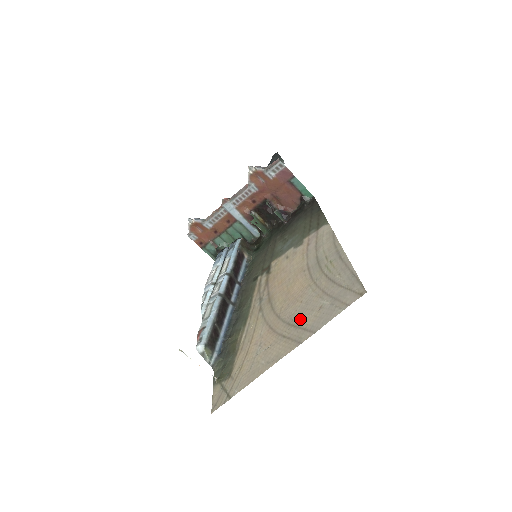
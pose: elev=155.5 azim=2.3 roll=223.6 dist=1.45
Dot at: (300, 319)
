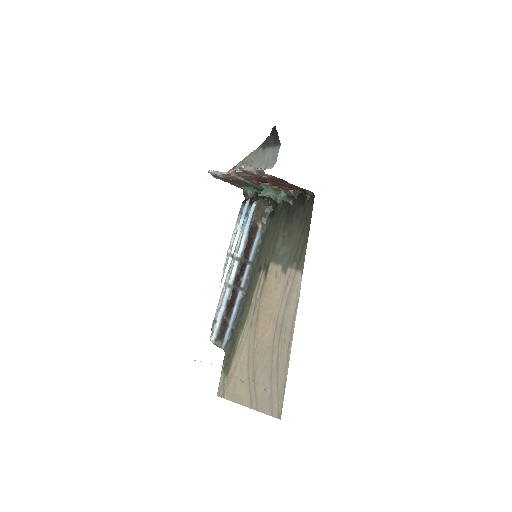
Dot at: (257, 381)
